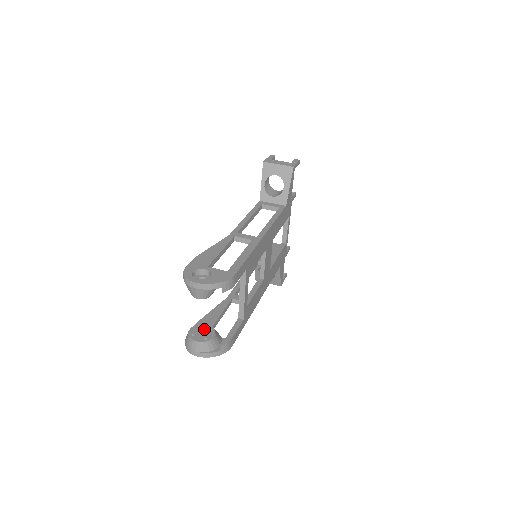
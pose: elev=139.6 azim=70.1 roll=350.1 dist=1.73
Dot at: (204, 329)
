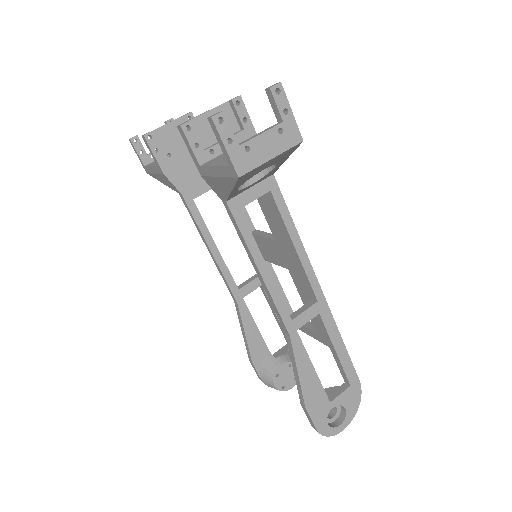
Dot at: (284, 372)
